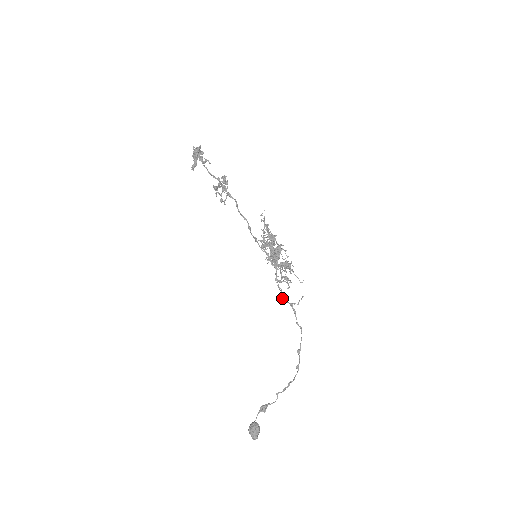
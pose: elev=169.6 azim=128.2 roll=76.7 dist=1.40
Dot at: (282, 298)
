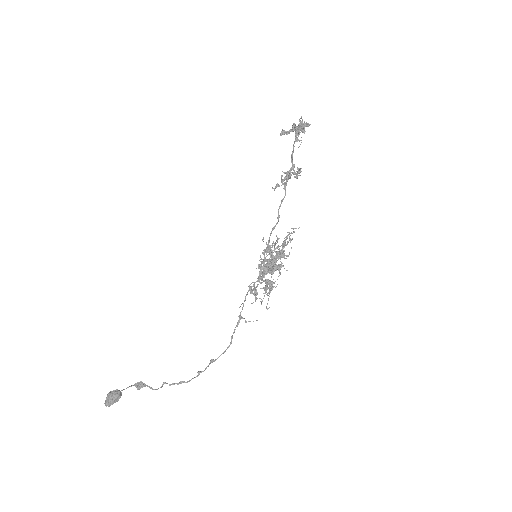
Dot at: (240, 306)
